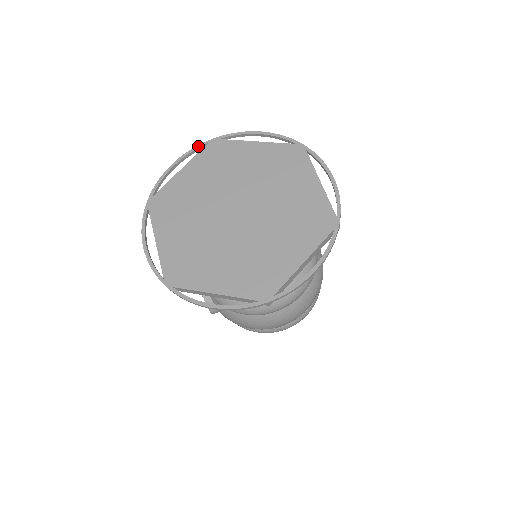
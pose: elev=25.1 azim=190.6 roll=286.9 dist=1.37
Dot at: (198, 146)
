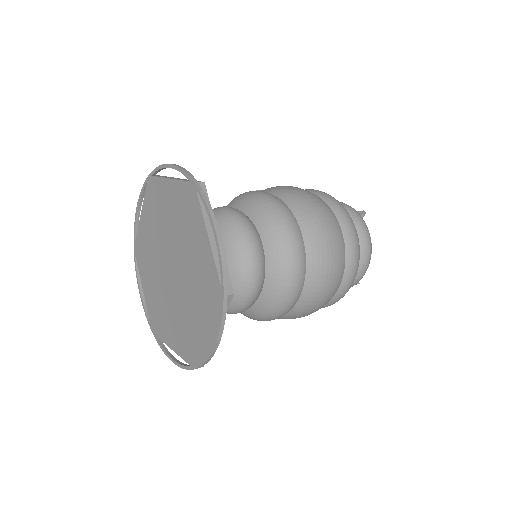
Dot at: (185, 173)
